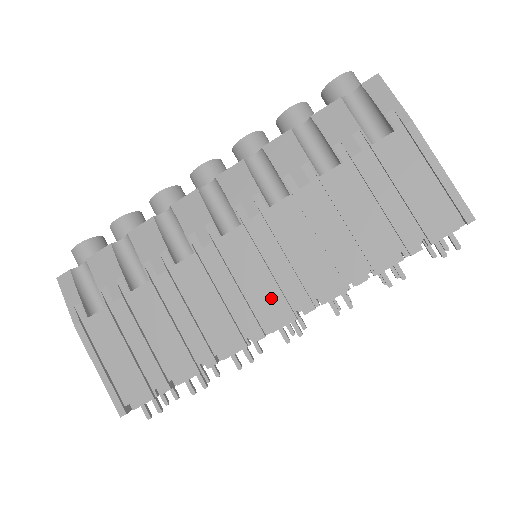
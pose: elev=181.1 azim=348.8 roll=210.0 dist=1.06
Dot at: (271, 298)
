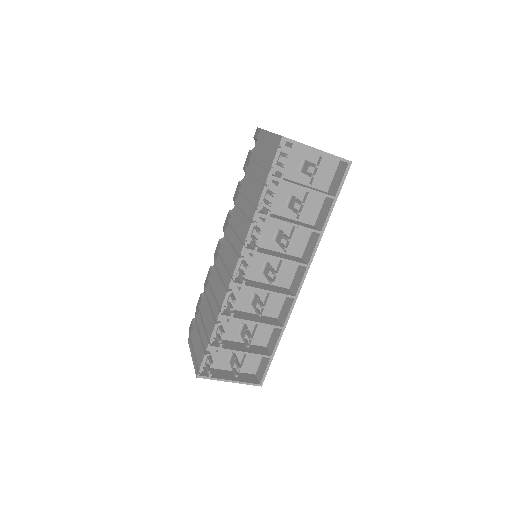
Dot at: (232, 258)
